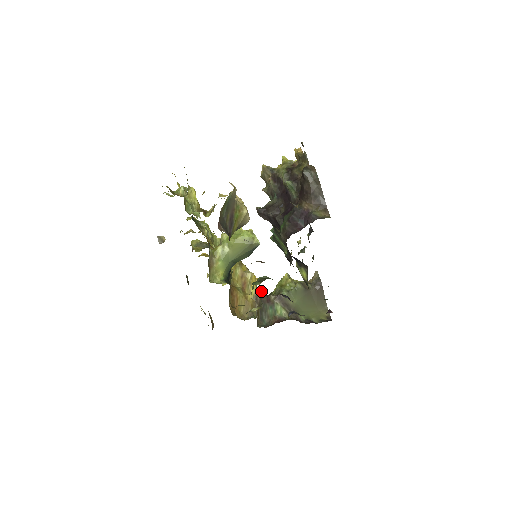
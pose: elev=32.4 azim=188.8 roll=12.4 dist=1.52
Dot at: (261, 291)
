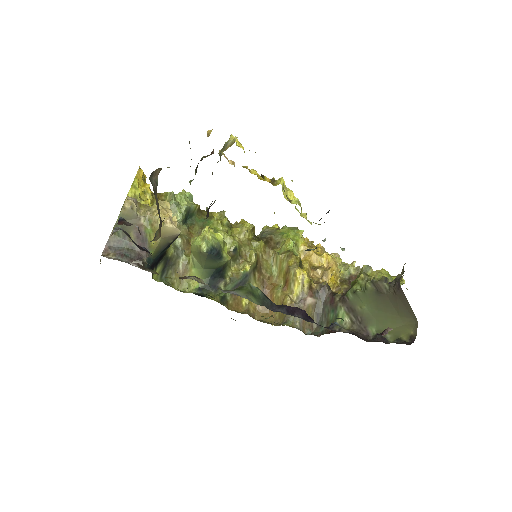
Dot at: (323, 289)
